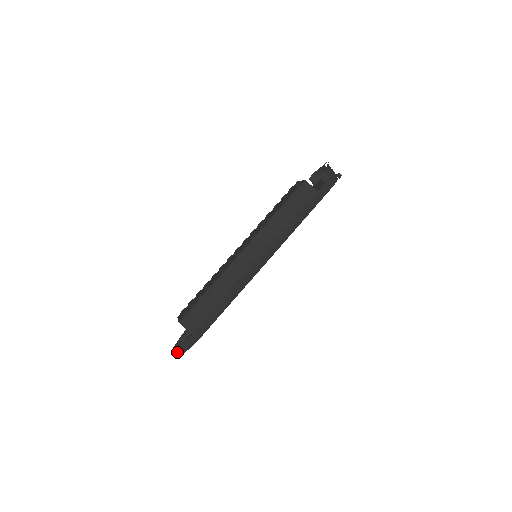
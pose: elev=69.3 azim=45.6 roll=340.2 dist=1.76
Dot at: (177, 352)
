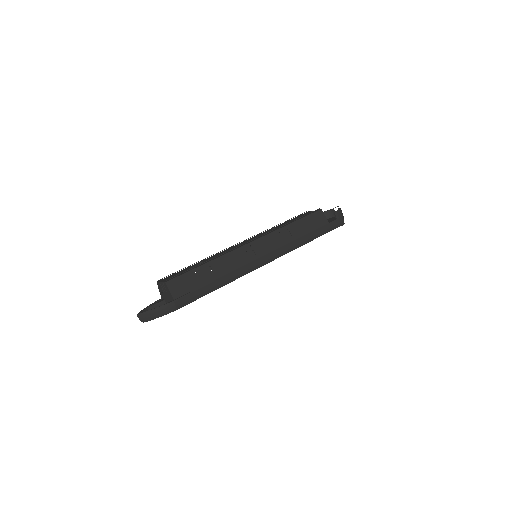
Dot at: (146, 315)
